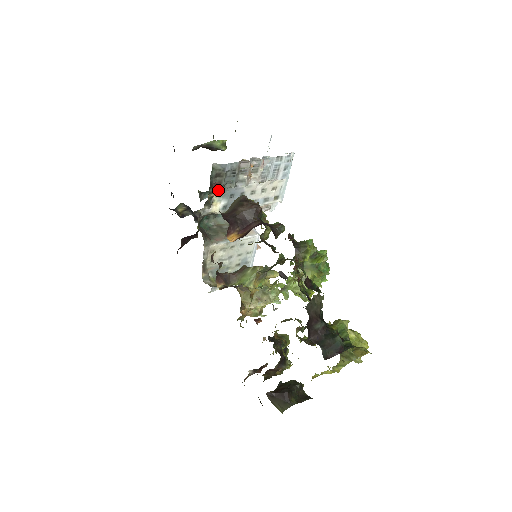
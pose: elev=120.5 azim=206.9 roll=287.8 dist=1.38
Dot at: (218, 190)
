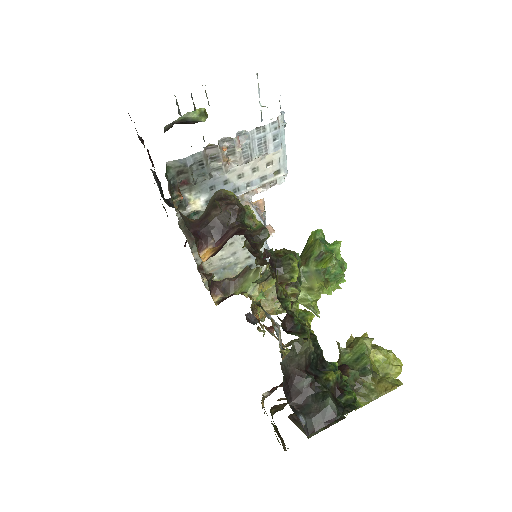
Dot at: (189, 187)
